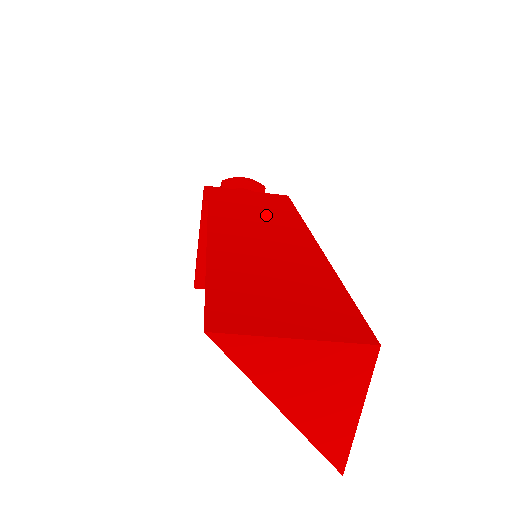
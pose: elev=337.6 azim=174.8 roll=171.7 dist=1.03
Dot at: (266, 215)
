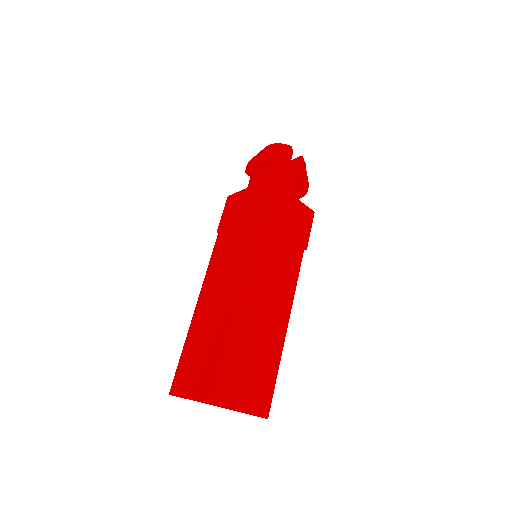
Dot at: (237, 240)
